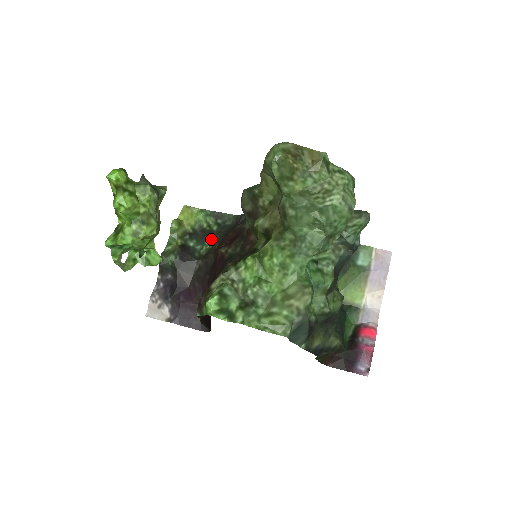
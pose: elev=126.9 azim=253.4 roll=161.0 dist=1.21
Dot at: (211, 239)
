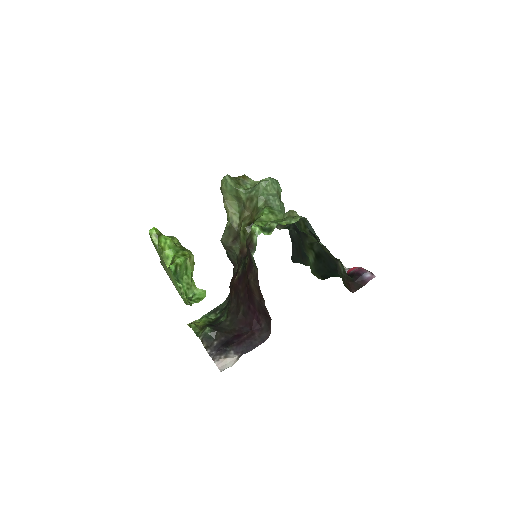
Dot at: (222, 317)
